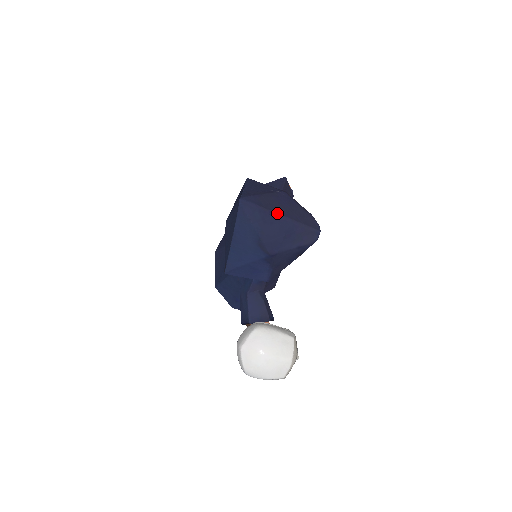
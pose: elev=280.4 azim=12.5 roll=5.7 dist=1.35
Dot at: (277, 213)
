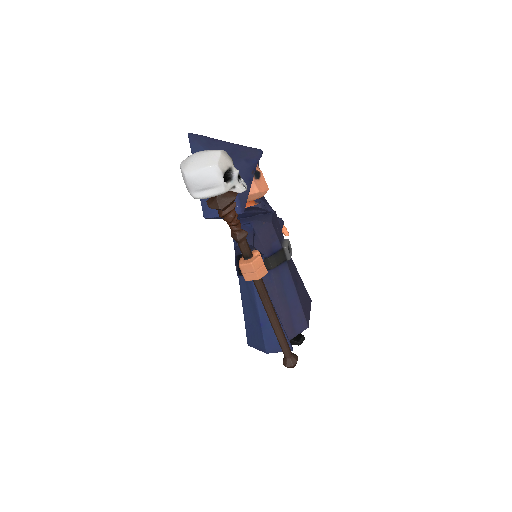
Dot at: (220, 140)
